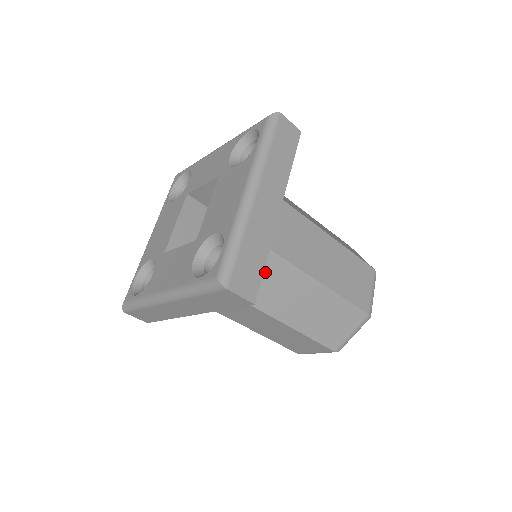
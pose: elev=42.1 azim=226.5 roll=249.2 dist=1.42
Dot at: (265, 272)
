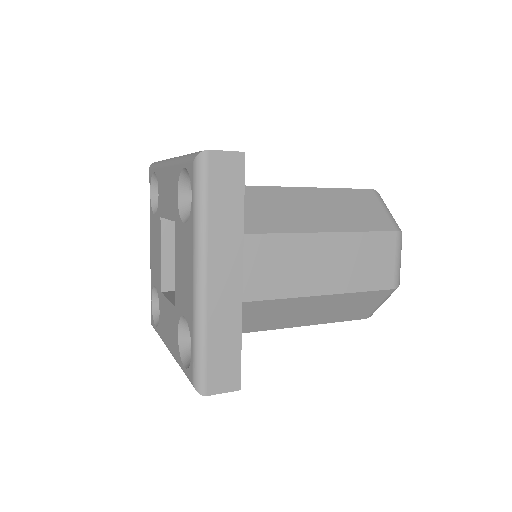
Dot at: (256, 313)
